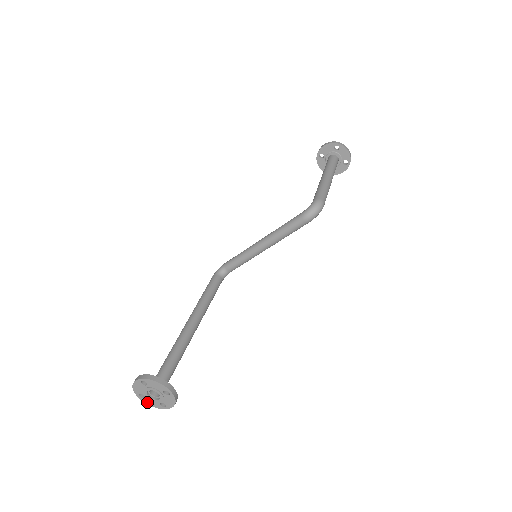
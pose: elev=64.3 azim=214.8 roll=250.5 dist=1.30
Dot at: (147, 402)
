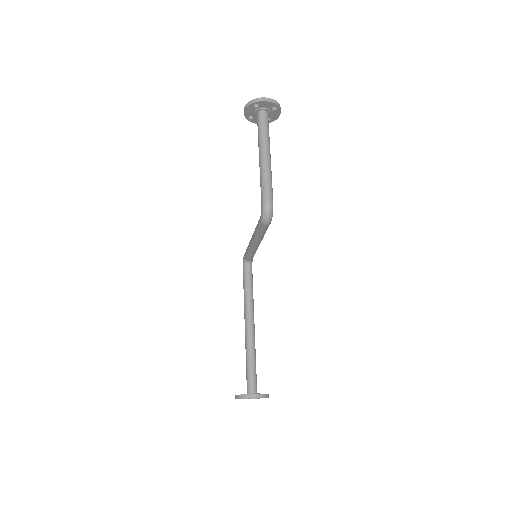
Dot at: occluded
